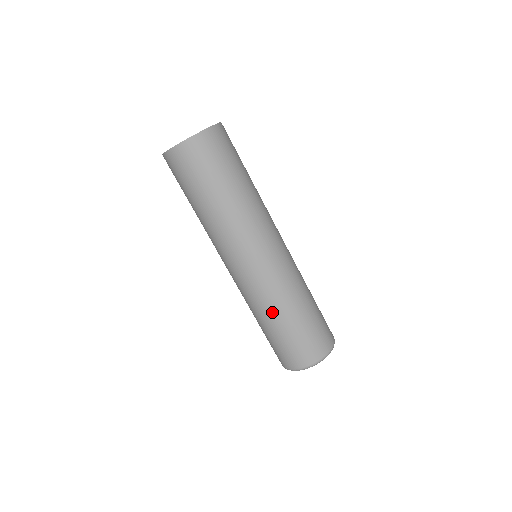
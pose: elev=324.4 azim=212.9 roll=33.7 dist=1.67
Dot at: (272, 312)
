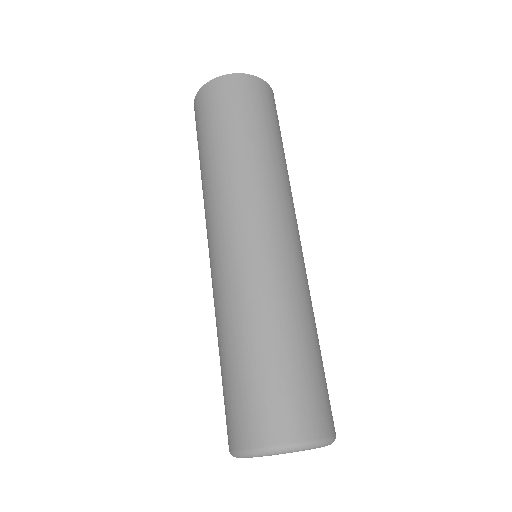
Dot at: (231, 325)
